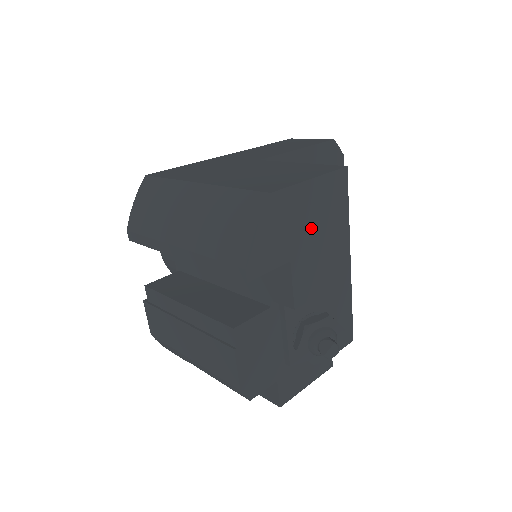
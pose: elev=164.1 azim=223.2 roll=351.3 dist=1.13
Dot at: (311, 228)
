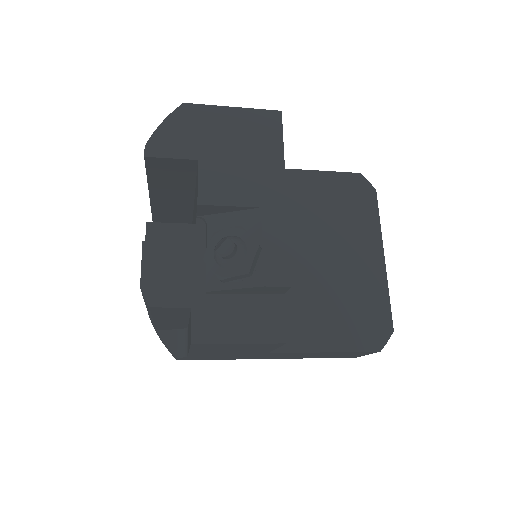
Dot at: (229, 143)
